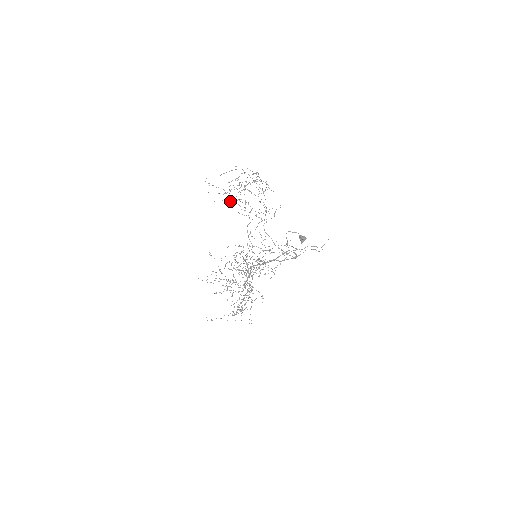
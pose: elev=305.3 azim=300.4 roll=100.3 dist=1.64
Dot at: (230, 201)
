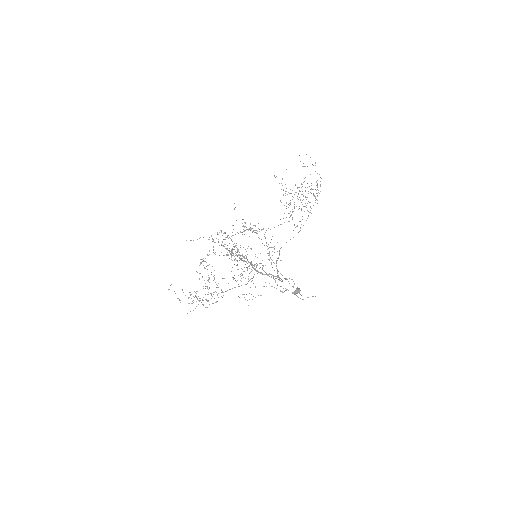
Dot at: (285, 195)
